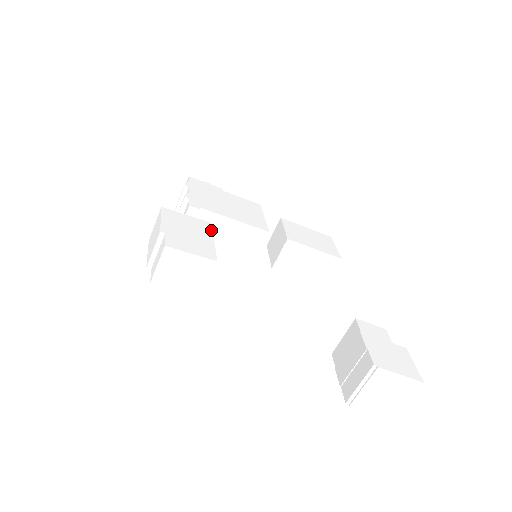
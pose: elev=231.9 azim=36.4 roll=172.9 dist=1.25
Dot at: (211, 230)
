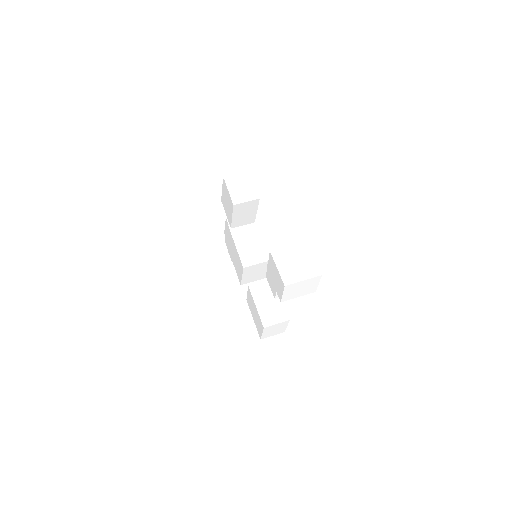
Dot at: occluded
